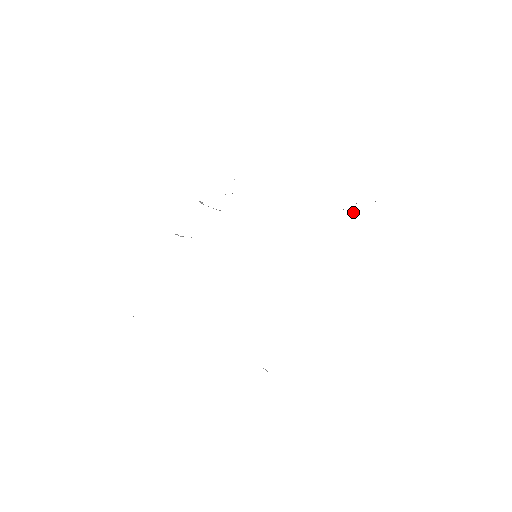
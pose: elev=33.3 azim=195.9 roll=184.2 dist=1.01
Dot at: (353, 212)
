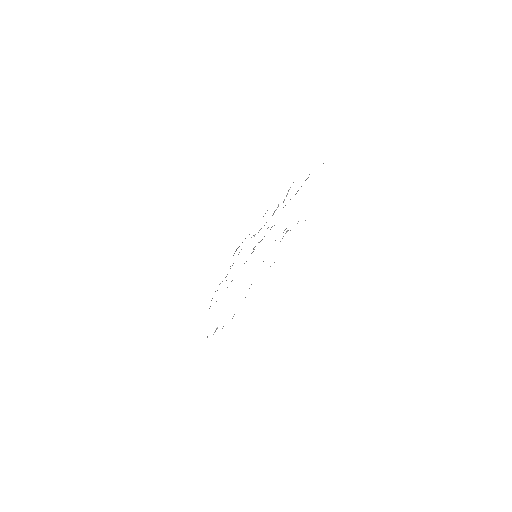
Dot at: (288, 230)
